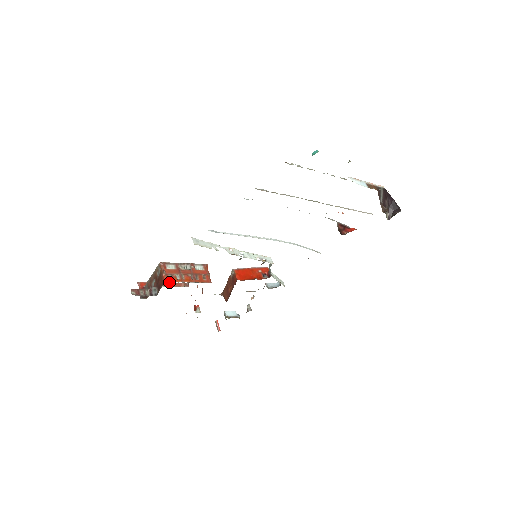
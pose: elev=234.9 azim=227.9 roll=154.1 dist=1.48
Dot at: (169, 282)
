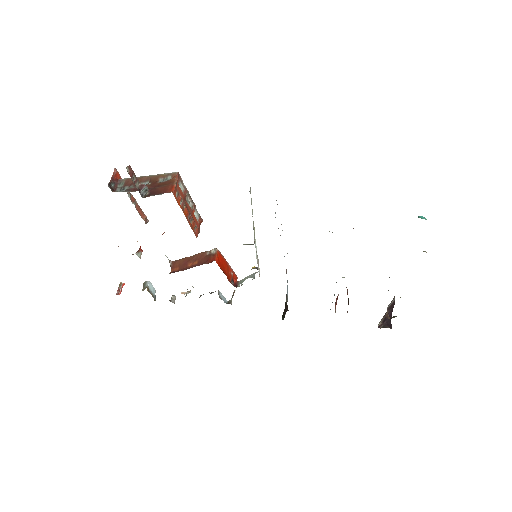
Dot at: occluded
